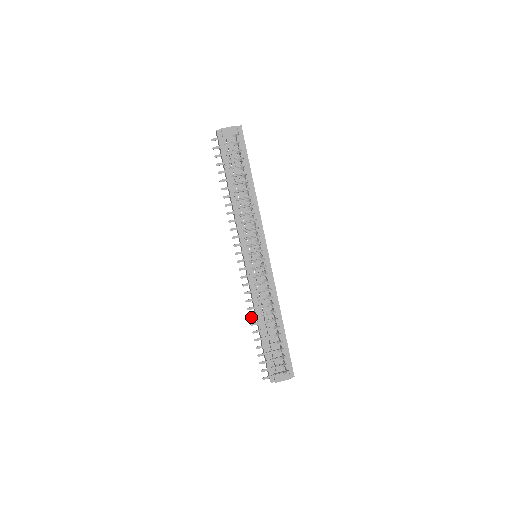
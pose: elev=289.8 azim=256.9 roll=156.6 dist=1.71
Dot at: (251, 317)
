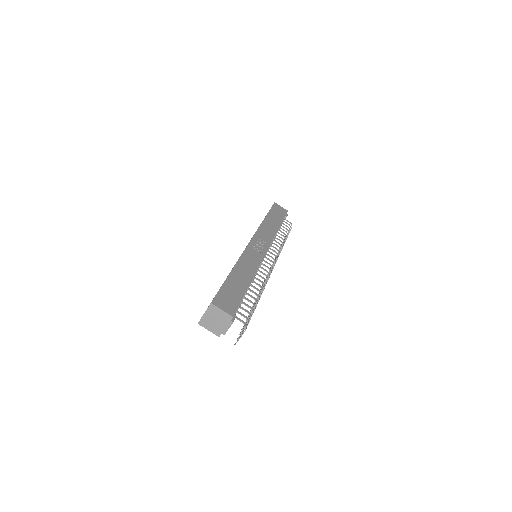
Dot at: occluded
